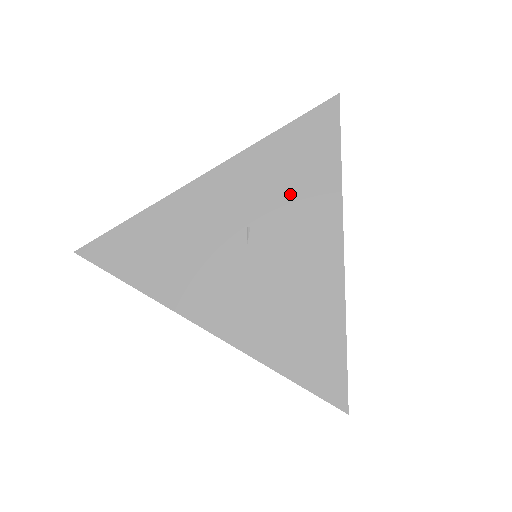
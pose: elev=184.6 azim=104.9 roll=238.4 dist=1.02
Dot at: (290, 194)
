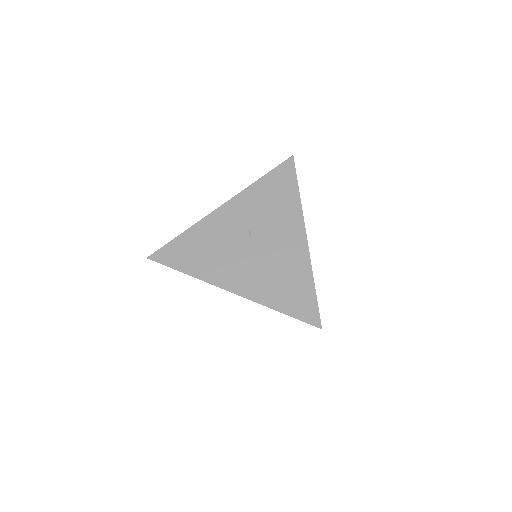
Dot at: (272, 211)
